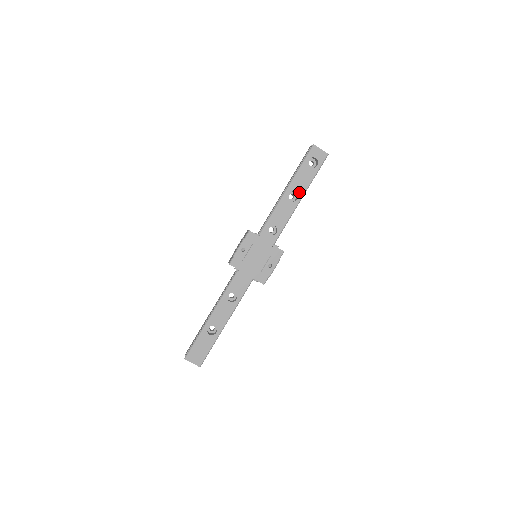
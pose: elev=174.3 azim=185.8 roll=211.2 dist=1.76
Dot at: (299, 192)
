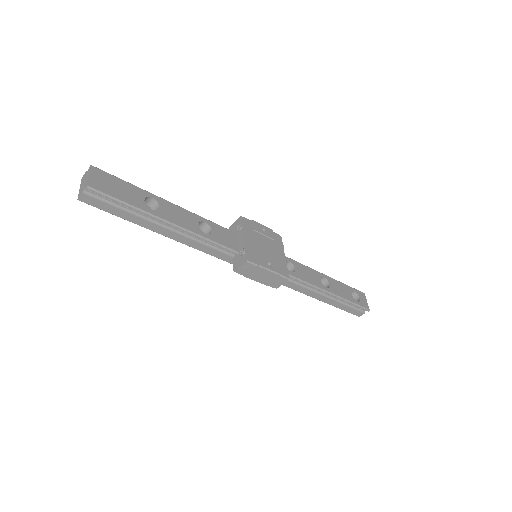
Dot at: (332, 288)
